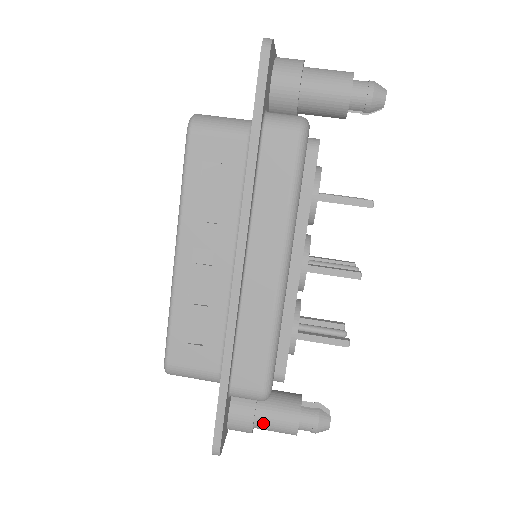
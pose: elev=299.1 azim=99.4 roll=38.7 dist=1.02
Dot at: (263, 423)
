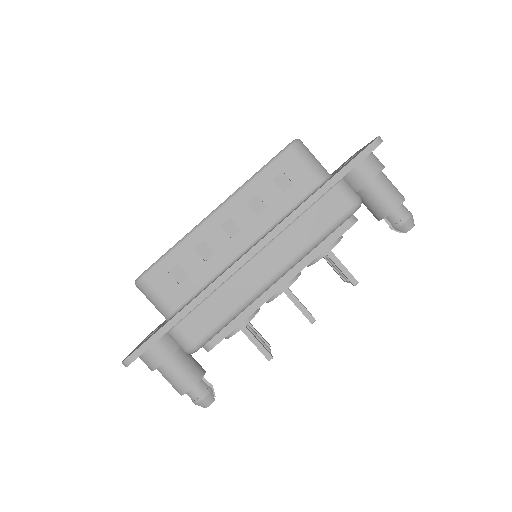
Dot at: (168, 369)
